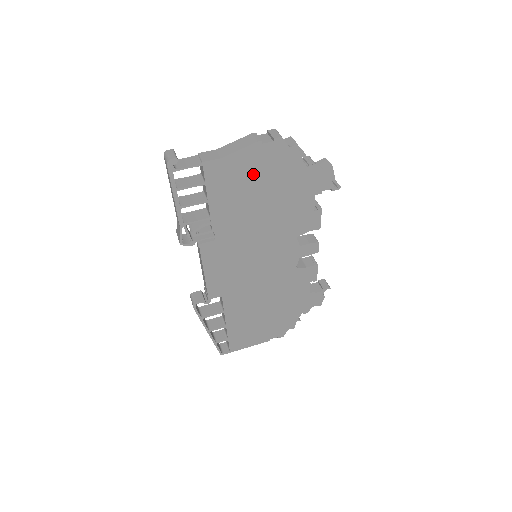
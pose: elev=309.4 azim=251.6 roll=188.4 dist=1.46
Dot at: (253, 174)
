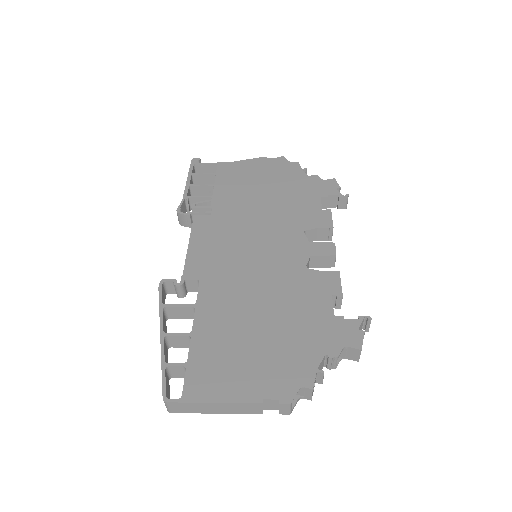
Dot at: (258, 174)
